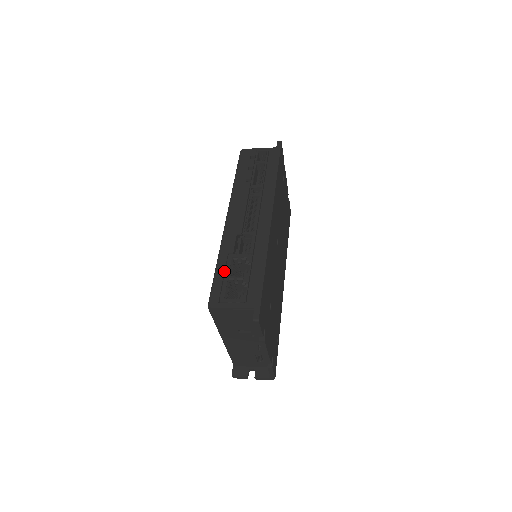
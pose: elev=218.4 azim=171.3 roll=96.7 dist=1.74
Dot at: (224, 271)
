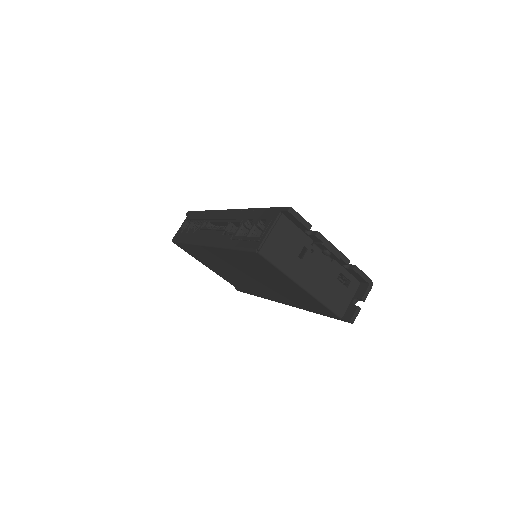
Dot at: (240, 241)
